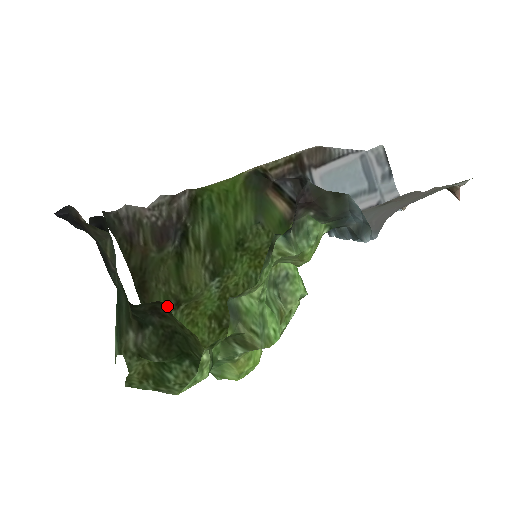
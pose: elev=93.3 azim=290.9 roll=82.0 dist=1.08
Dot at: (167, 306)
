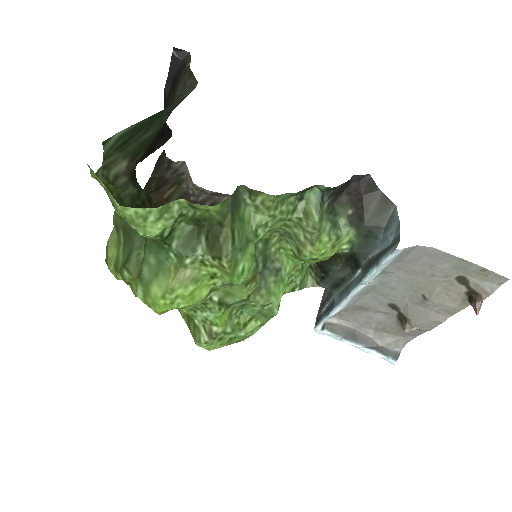
Dot at: occluded
